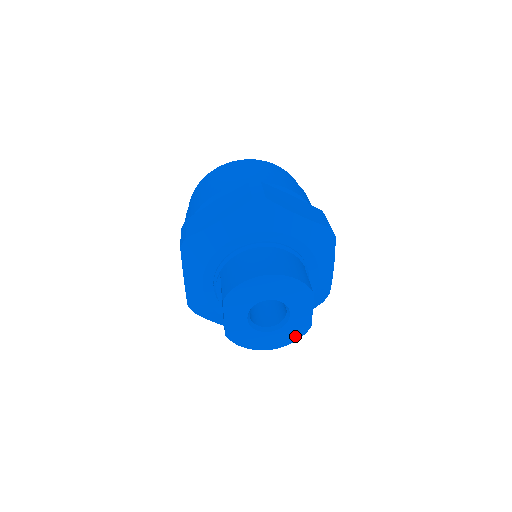
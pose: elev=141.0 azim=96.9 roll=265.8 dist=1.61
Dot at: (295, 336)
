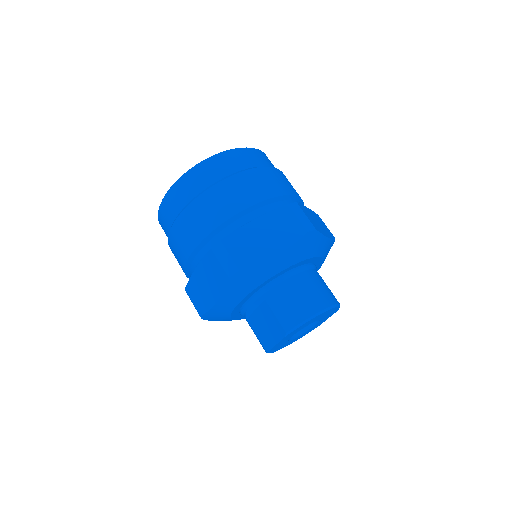
Dot at: occluded
